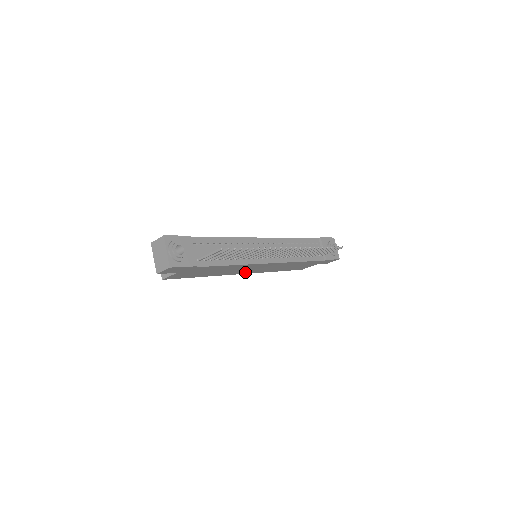
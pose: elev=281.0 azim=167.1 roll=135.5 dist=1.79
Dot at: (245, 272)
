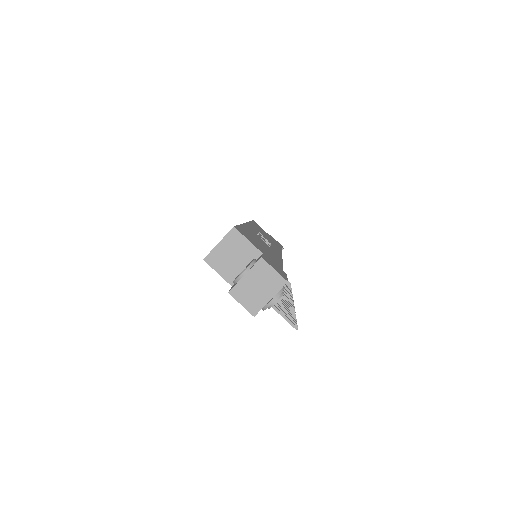
Dot at: occluded
